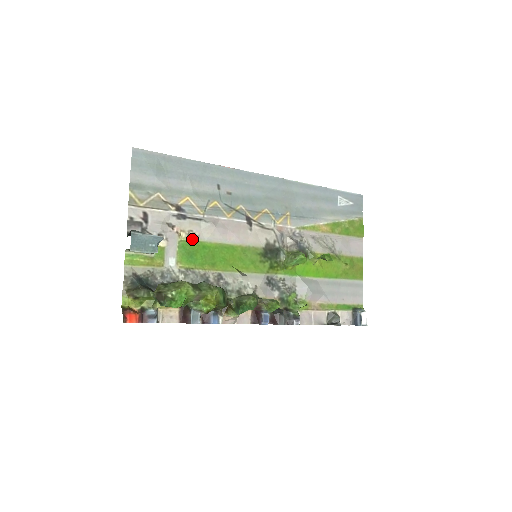
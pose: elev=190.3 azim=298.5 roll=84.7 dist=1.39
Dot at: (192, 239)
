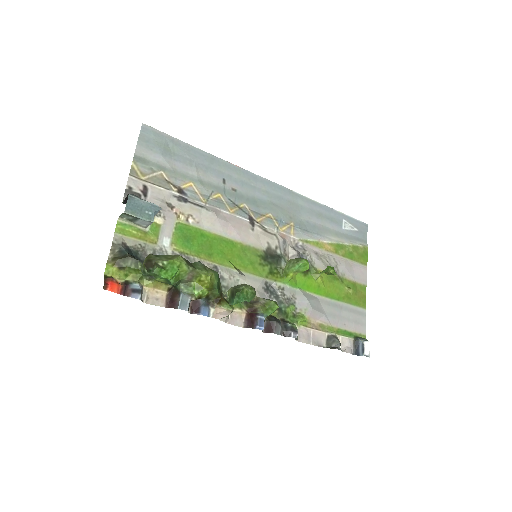
Dot at: (191, 224)
